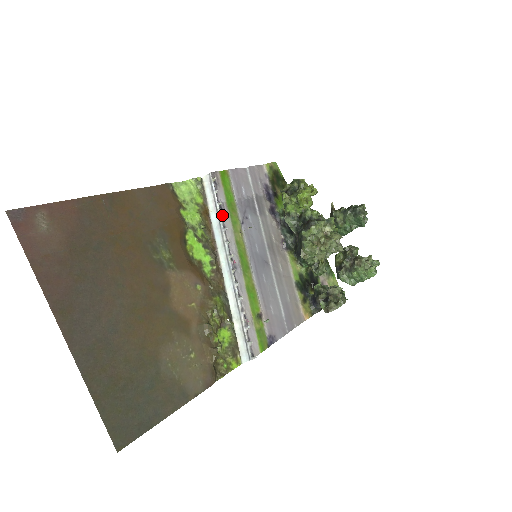
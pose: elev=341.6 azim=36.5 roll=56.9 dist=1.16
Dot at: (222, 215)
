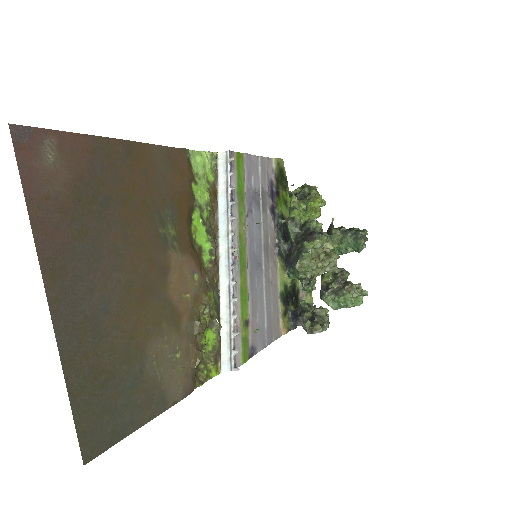
Dot at: (232, 202)
